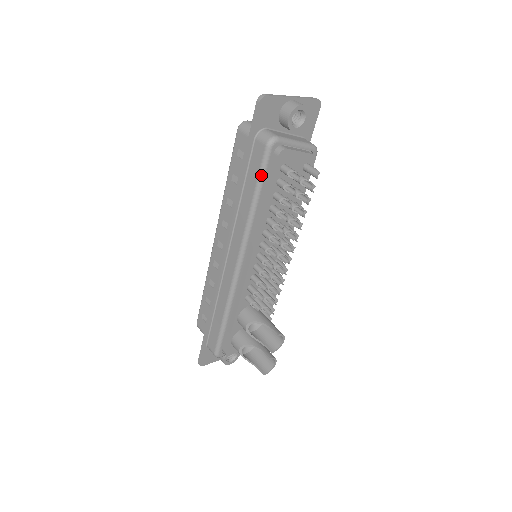
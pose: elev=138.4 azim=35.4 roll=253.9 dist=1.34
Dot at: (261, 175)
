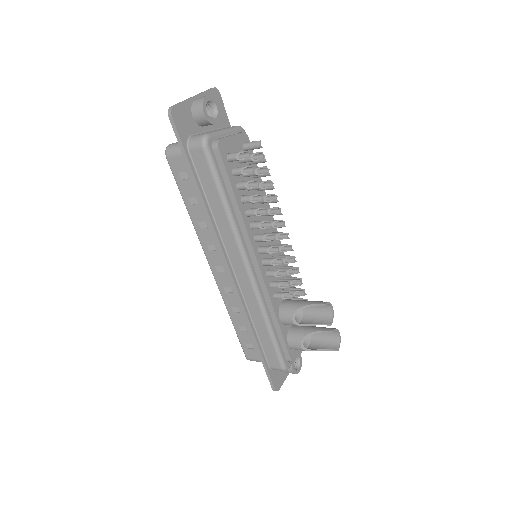
Dot at: (215, 176)
